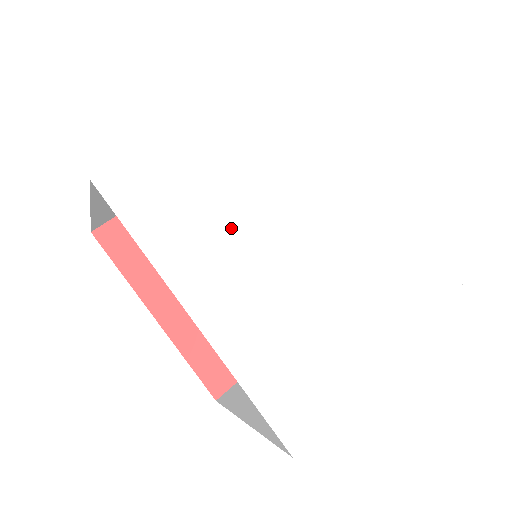
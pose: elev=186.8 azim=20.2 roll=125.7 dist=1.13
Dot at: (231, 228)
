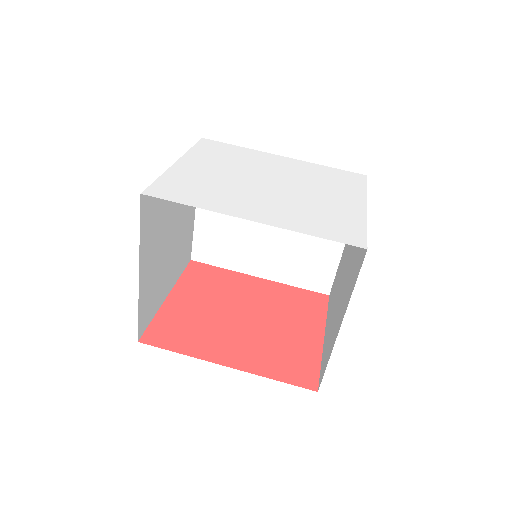
Dot at: (229, 189)
